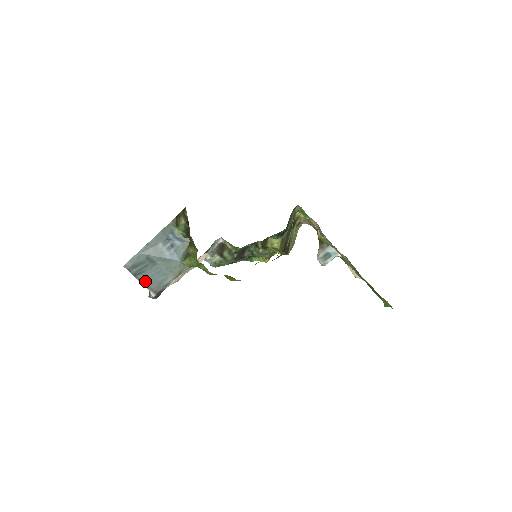
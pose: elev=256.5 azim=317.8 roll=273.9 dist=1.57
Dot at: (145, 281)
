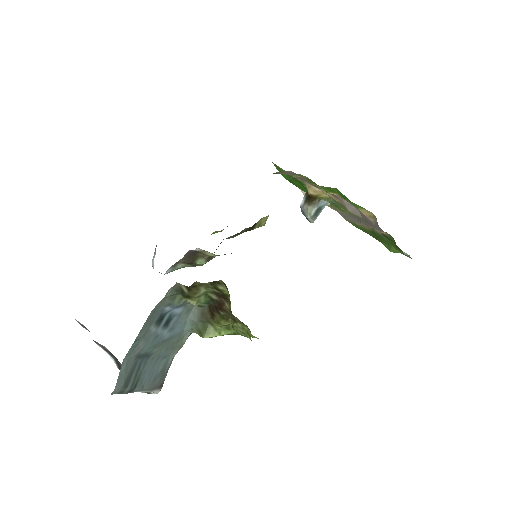
Dot at: (145, 387)
